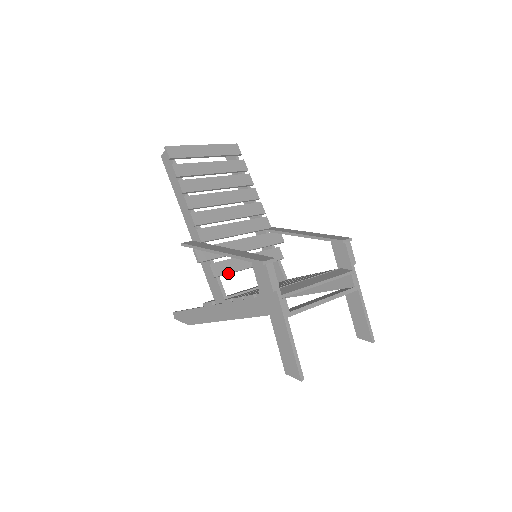
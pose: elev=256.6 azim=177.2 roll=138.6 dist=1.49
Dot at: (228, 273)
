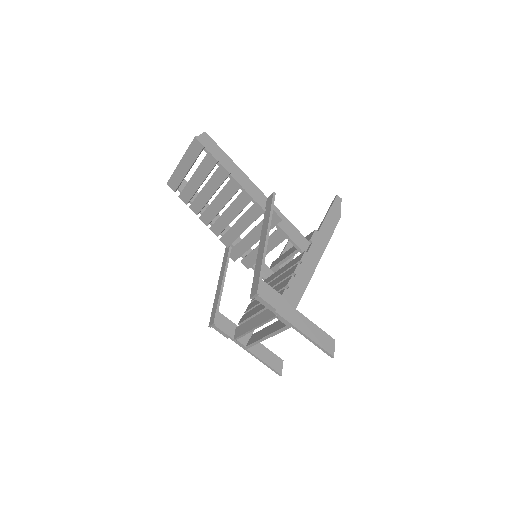
Dot at: occluded
